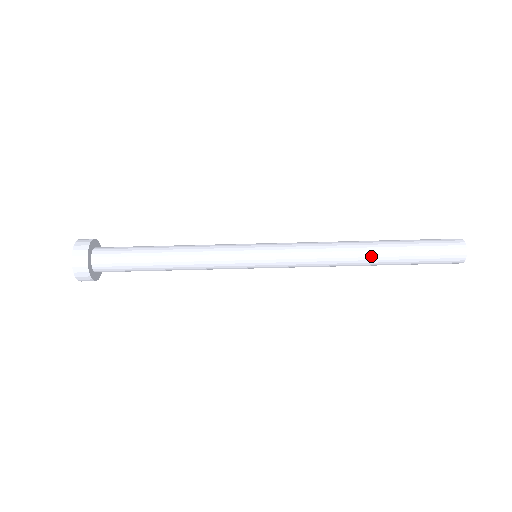
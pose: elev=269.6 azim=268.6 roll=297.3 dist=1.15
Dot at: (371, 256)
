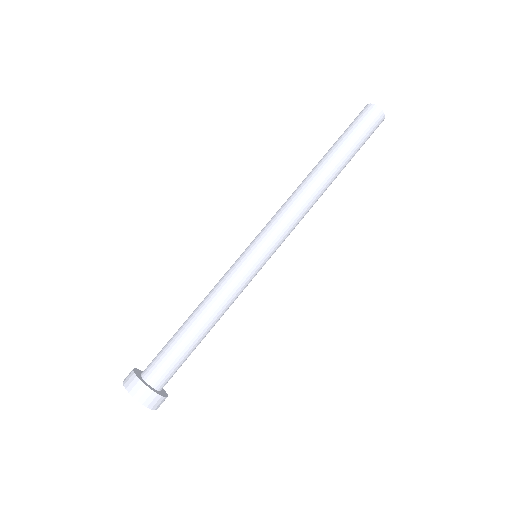
Dot at: (321, 168)
